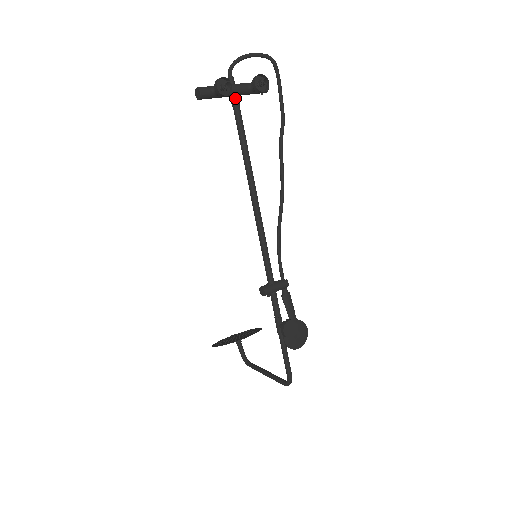
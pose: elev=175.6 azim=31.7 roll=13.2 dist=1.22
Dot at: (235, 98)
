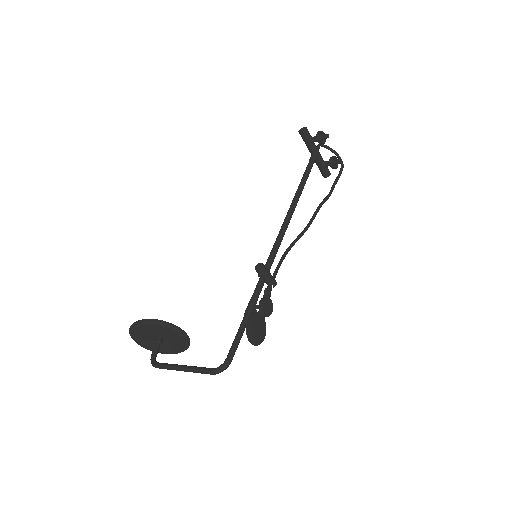
Dot at: (315, 156)
